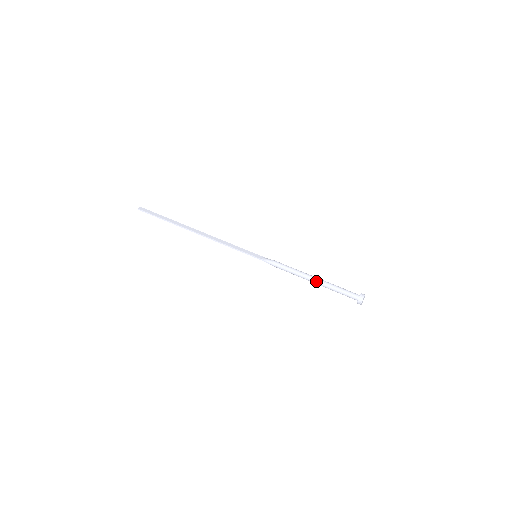
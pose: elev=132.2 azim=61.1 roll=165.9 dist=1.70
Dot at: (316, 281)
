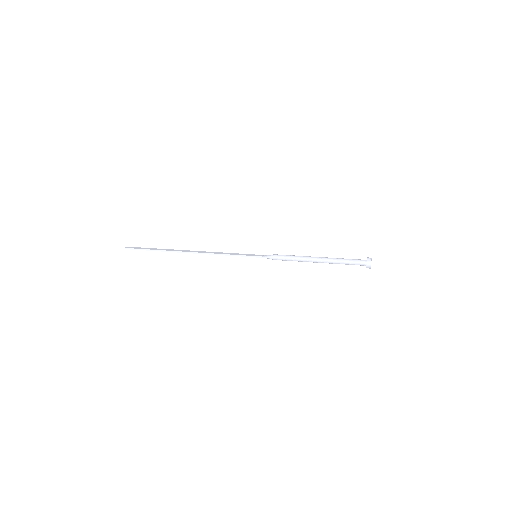
Dot at: (321, 260)
